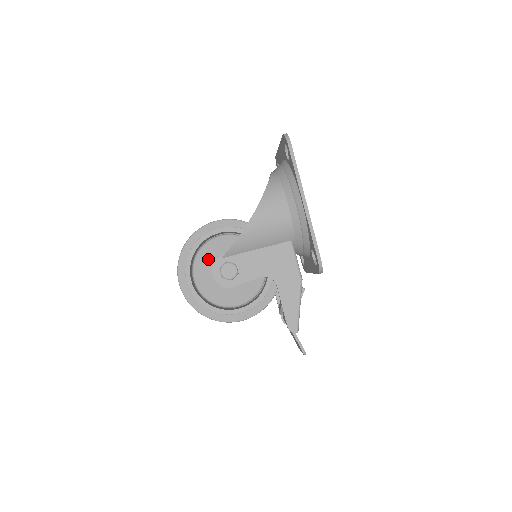
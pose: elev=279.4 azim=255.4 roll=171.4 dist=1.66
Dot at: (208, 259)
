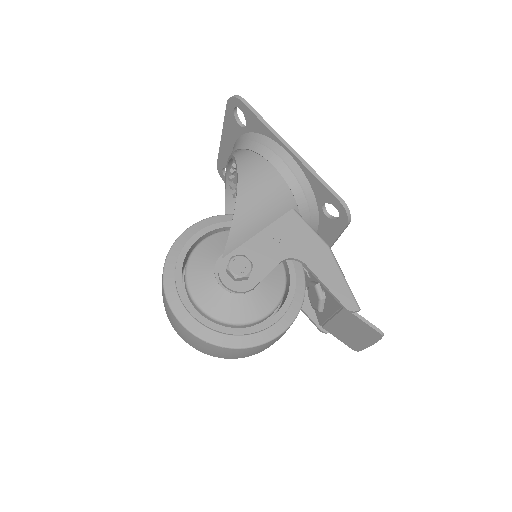
Dot at: (204, 269)
